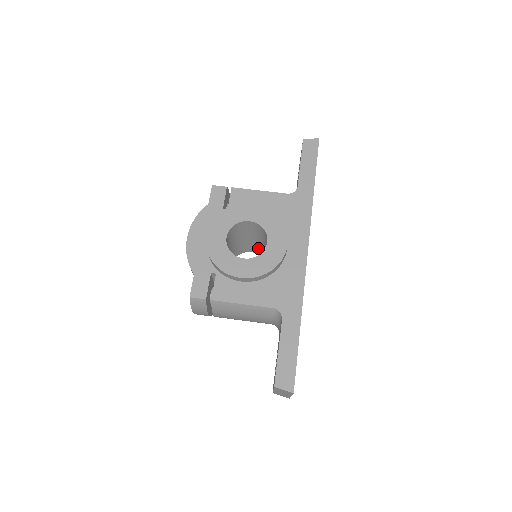
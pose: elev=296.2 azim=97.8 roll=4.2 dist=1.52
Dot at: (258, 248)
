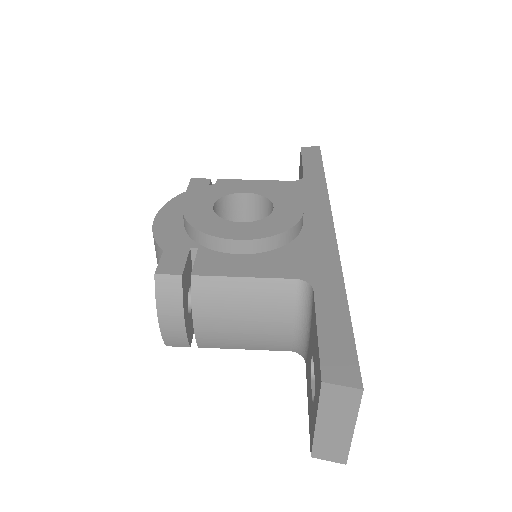
Dot at: occluded
